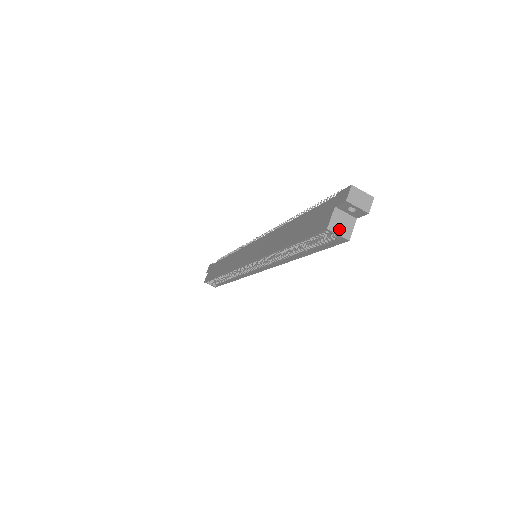
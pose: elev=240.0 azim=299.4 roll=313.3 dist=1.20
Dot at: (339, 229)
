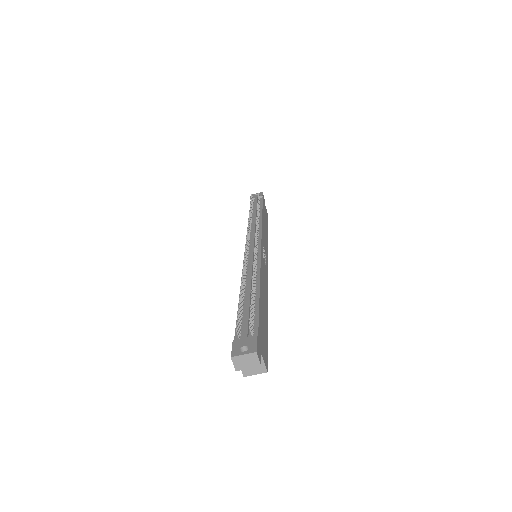
Dot at: (253, 371)
